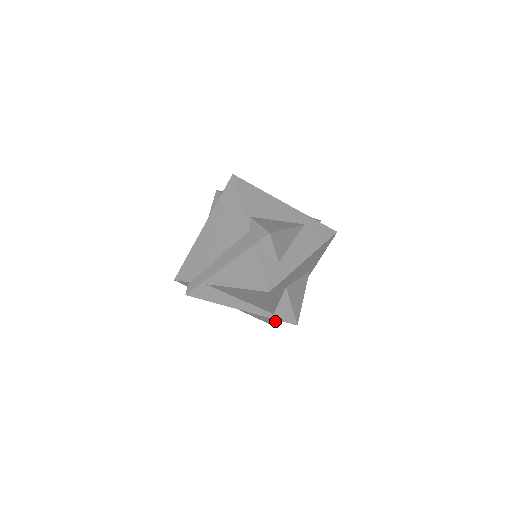
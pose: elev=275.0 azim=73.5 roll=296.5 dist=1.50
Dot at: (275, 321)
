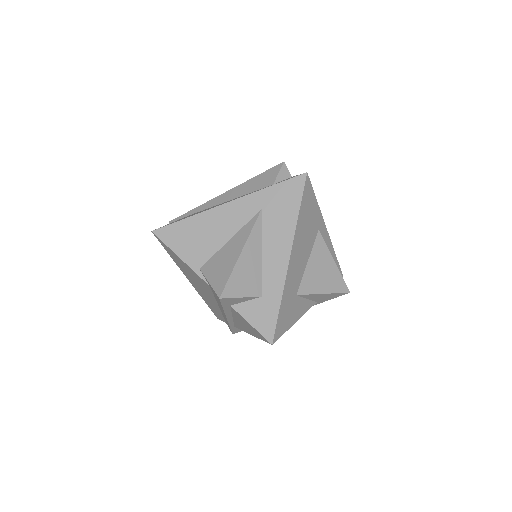
Dot at: occluded
